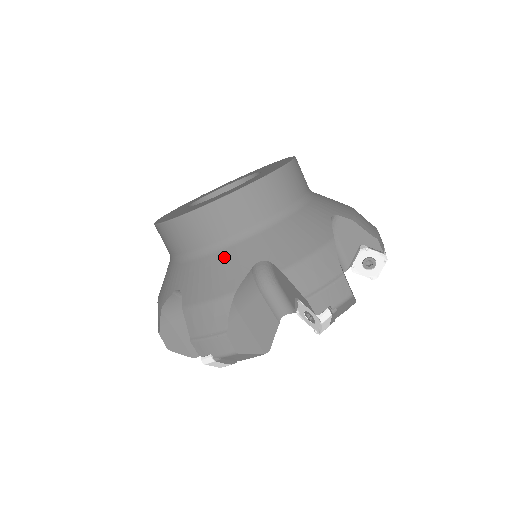
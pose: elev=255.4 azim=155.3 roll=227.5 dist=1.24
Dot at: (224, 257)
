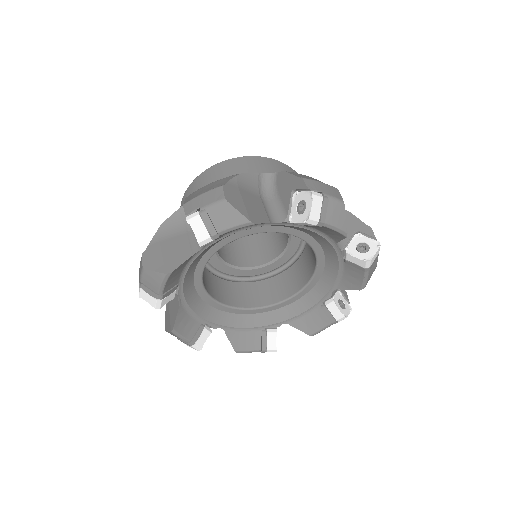
Dot at: occluded
